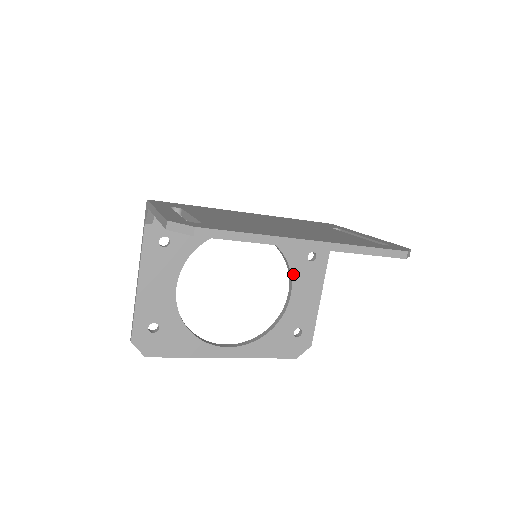
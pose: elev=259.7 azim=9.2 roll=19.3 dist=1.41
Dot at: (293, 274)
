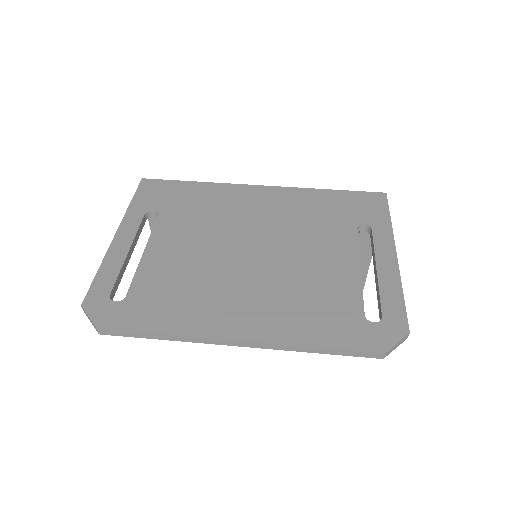
Dot at: occluded
